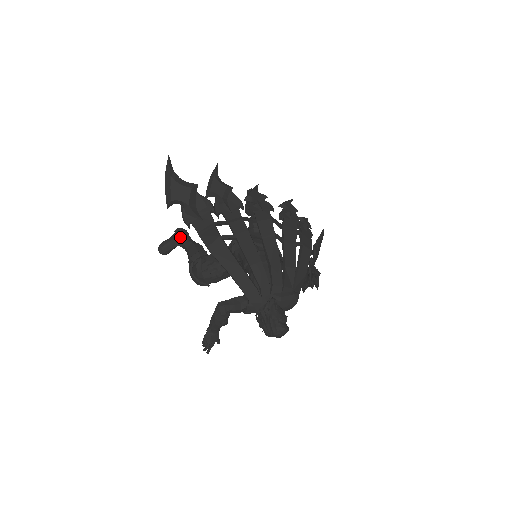
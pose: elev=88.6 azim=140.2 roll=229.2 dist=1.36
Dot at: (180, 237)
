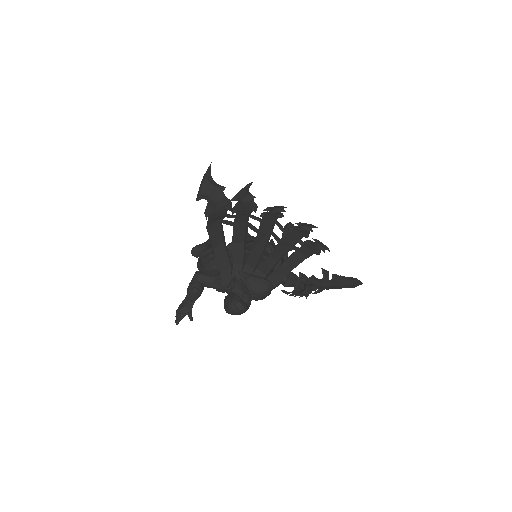
Dot at: (209, 240)
